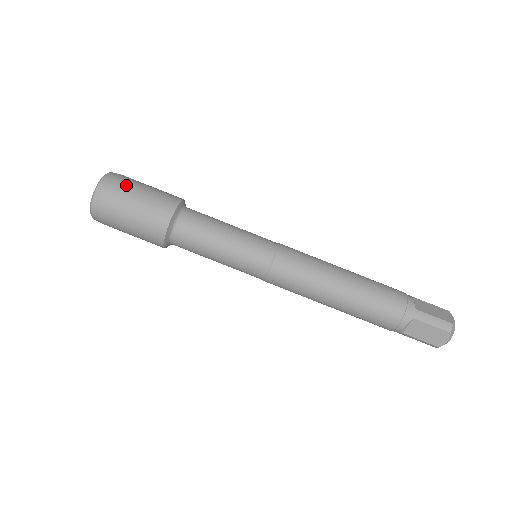
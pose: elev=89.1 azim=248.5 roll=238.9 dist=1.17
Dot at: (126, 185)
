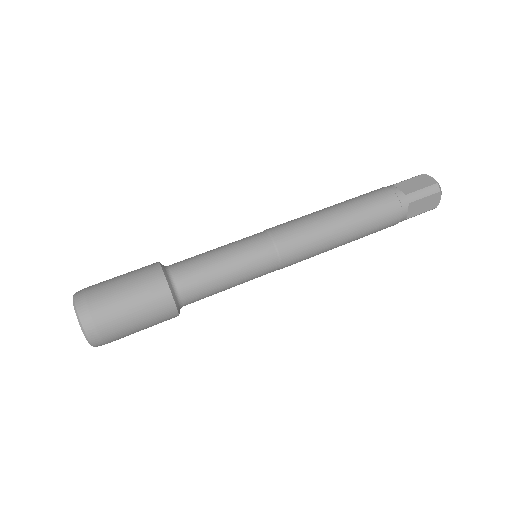
Dot at: (103, 297)
